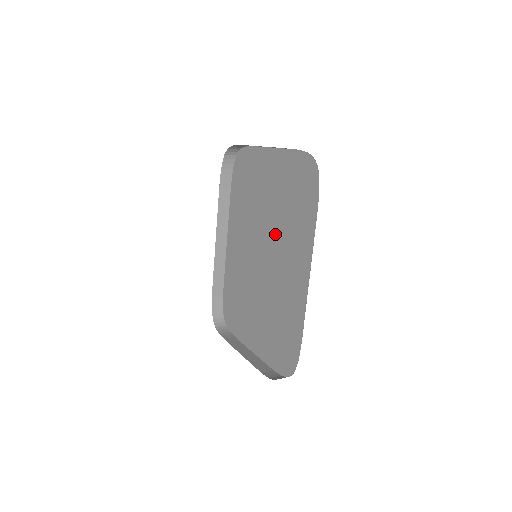
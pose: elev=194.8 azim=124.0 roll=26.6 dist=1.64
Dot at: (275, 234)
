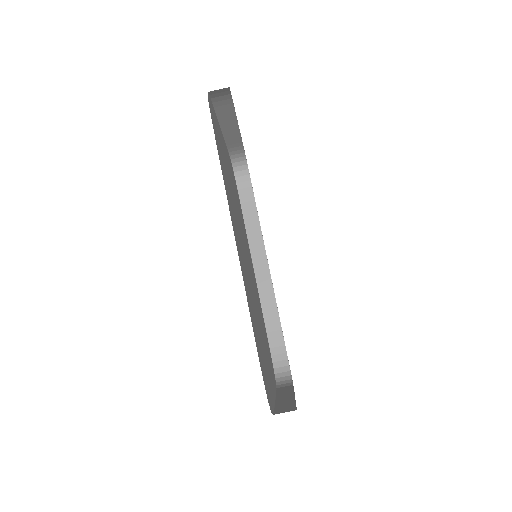
Dot at: occluded
